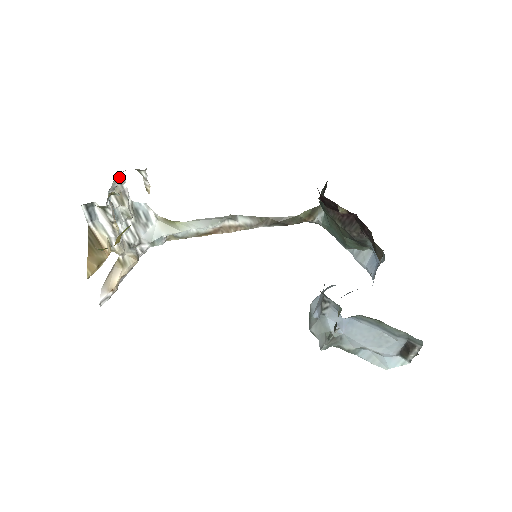
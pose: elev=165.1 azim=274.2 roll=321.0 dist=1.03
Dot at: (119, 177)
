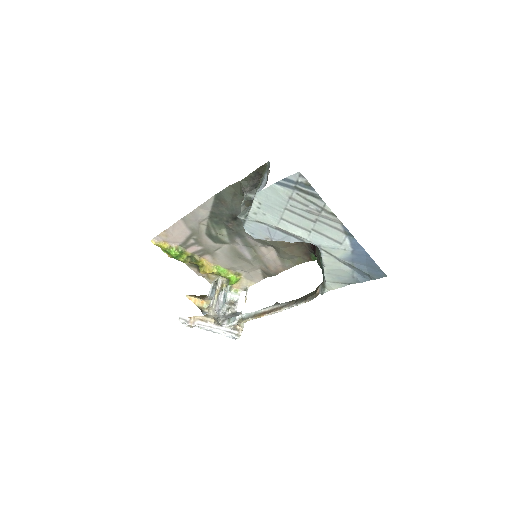
Dot at: (237, 294)
